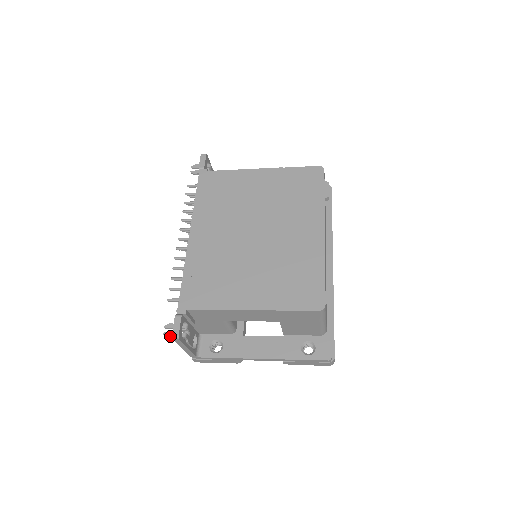
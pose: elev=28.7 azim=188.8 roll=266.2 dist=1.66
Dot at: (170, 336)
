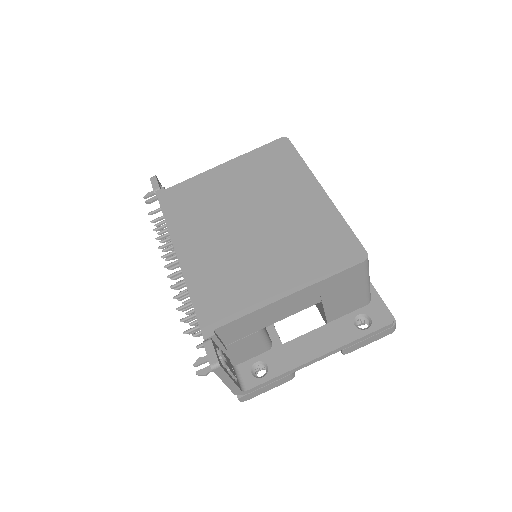
Dot at: (206, 372)
